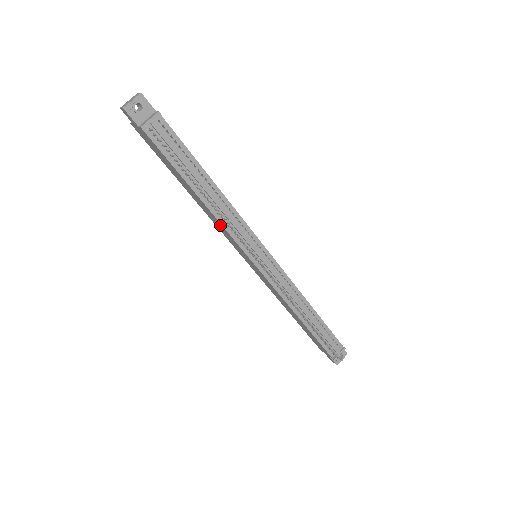
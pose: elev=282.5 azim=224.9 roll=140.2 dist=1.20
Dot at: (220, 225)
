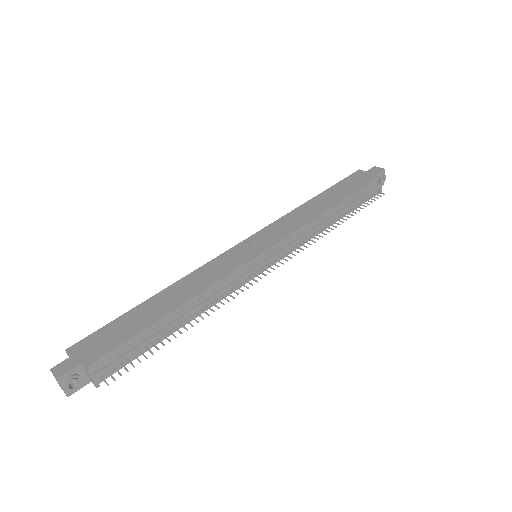
Dot at: occluded
